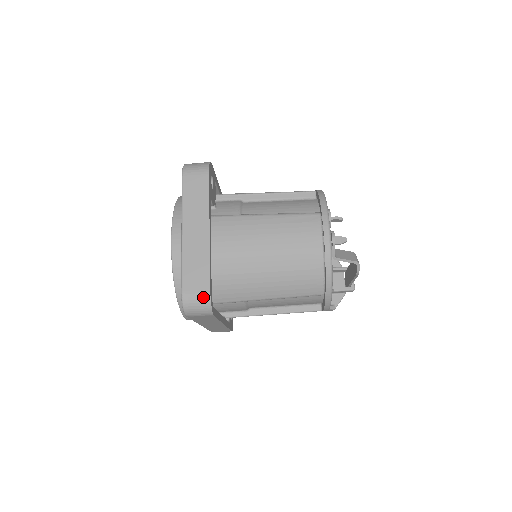
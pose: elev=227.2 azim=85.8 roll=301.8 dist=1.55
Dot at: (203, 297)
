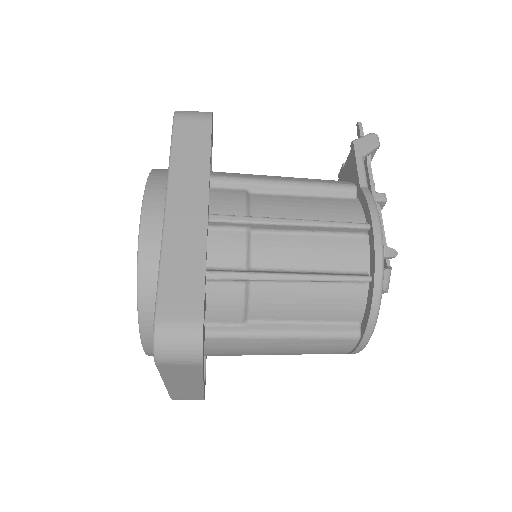
Dot at: occluded
